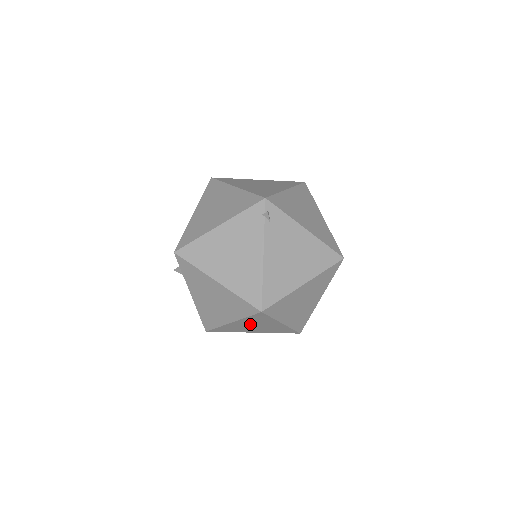
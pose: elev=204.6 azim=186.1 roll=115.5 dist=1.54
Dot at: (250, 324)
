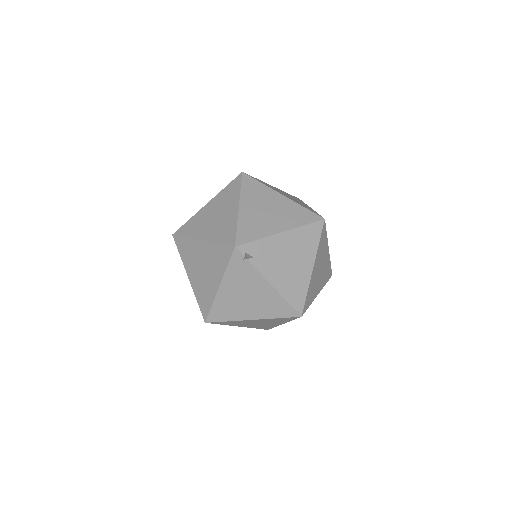
Dot at: occluded
